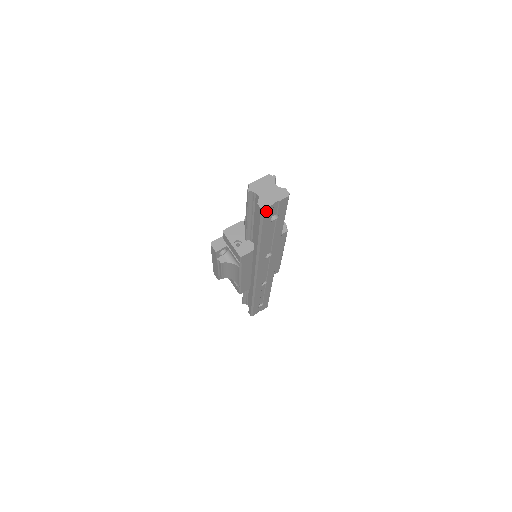
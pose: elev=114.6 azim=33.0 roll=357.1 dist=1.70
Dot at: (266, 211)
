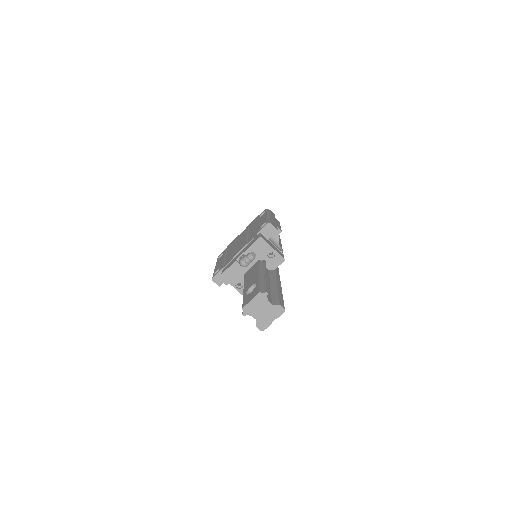
Dot at: occluded
